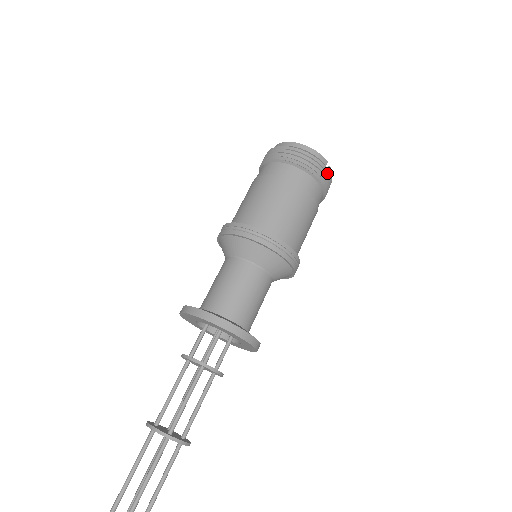
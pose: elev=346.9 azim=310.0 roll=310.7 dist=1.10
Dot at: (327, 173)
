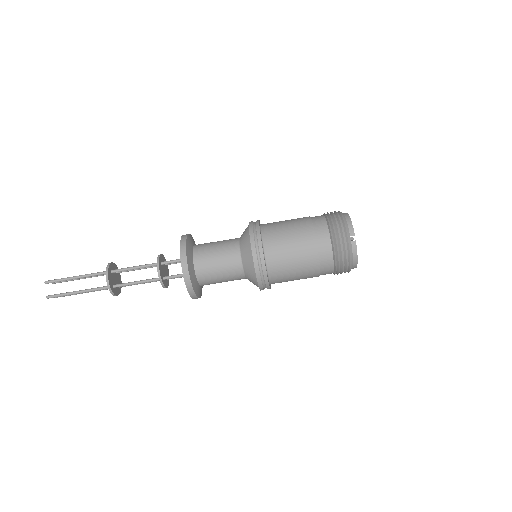
Dot at: (346, 240)
